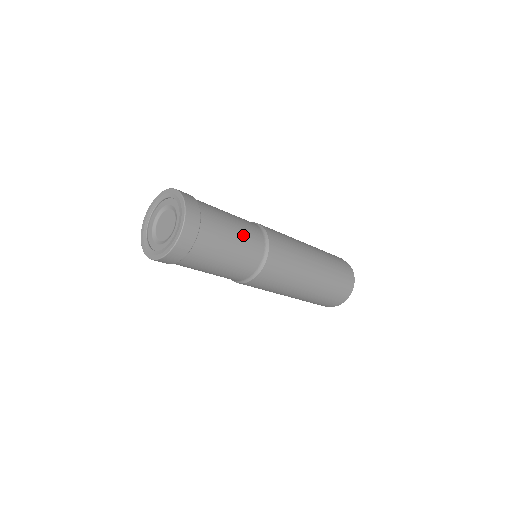
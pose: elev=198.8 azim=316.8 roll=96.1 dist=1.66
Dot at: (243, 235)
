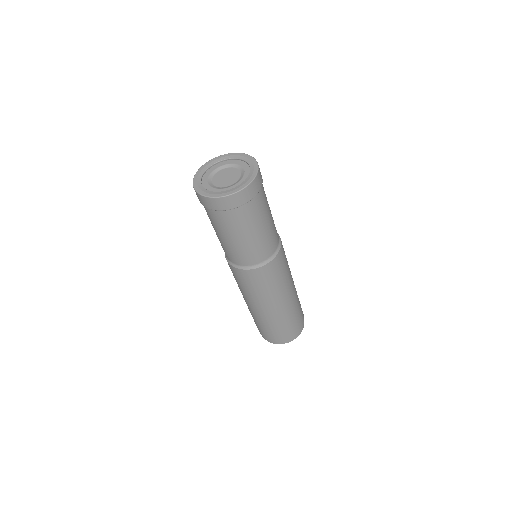
Dot at: (260, 240)
